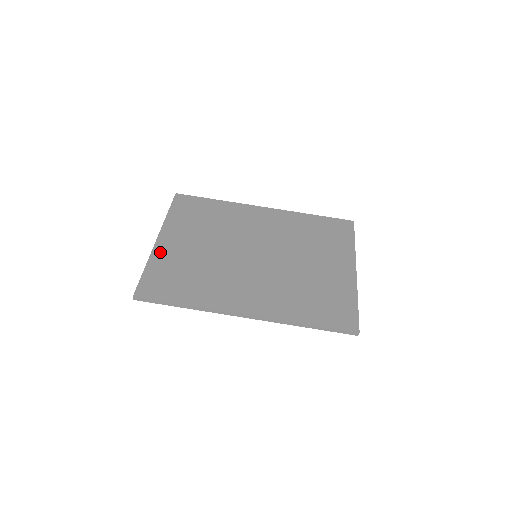
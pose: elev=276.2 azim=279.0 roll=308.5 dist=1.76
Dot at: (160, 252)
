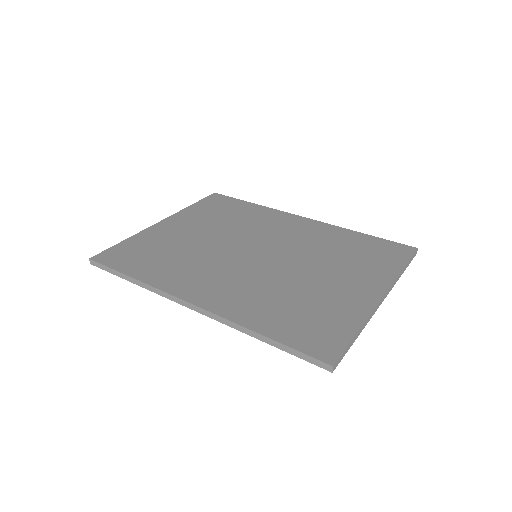
Dot at: (153, 231)
